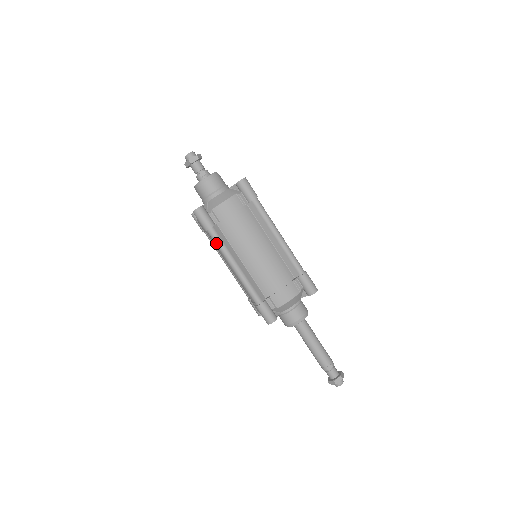
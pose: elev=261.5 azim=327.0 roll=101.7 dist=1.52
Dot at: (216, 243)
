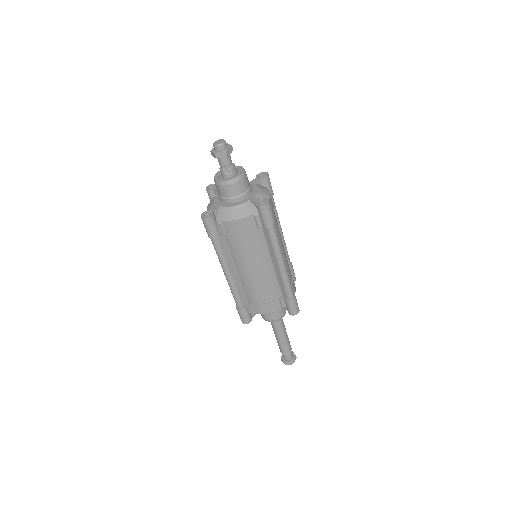
Dot at: occluded
